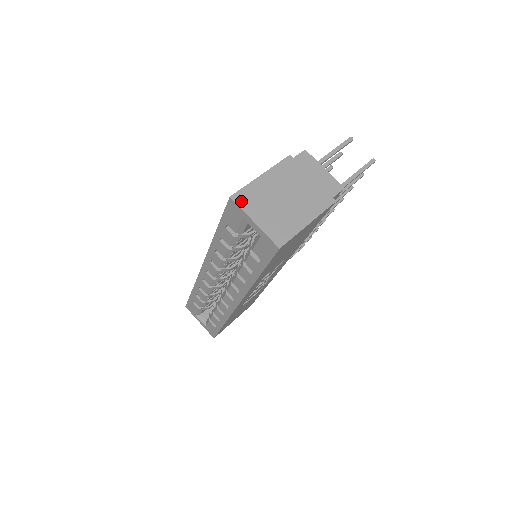
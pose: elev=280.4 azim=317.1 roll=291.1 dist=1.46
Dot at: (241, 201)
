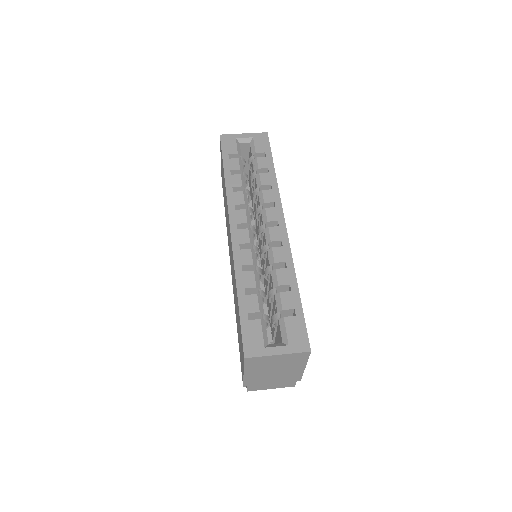
Dot at: occluded
